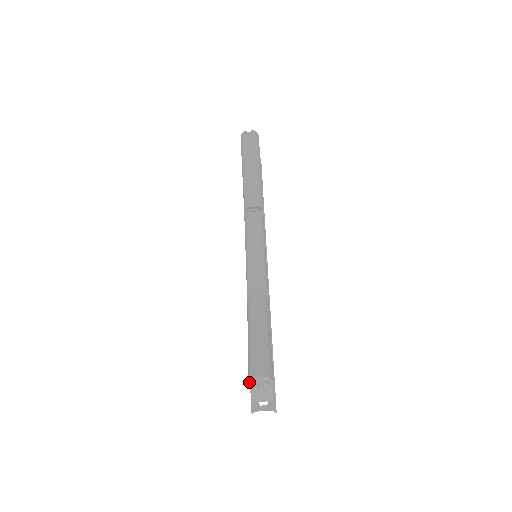
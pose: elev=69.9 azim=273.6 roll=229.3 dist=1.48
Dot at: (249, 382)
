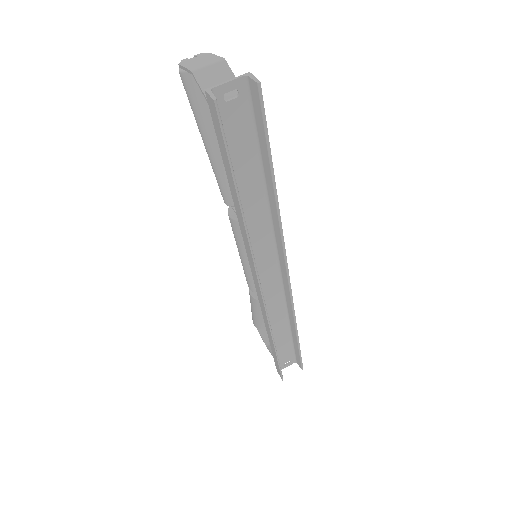
Dot at: occluded
